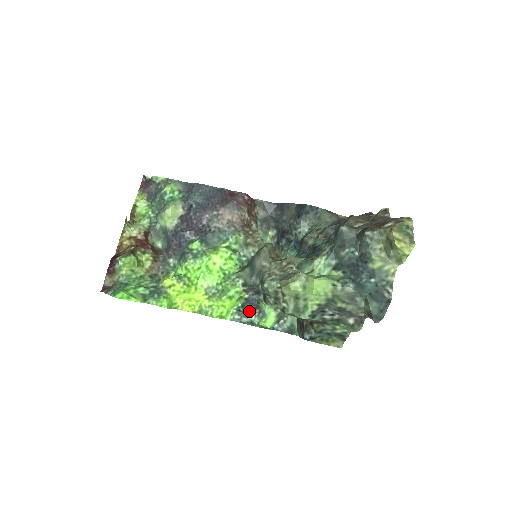
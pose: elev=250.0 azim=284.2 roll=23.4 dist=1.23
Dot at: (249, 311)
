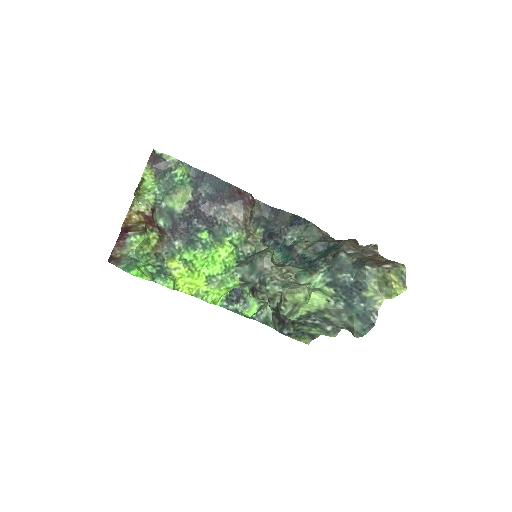
Dot at: (235, 300)
